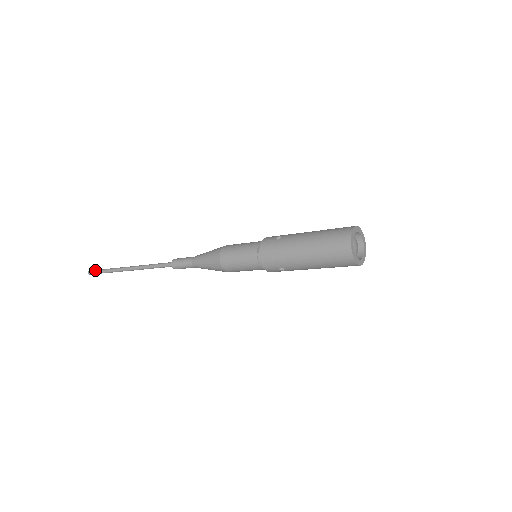
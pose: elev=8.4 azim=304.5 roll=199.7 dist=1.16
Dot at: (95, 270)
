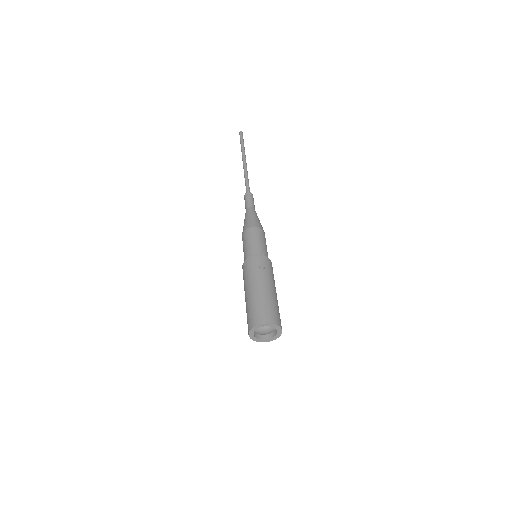
Dot at: (242, 136)
